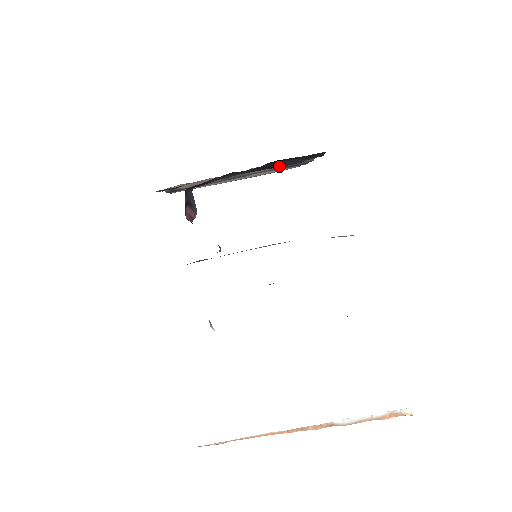
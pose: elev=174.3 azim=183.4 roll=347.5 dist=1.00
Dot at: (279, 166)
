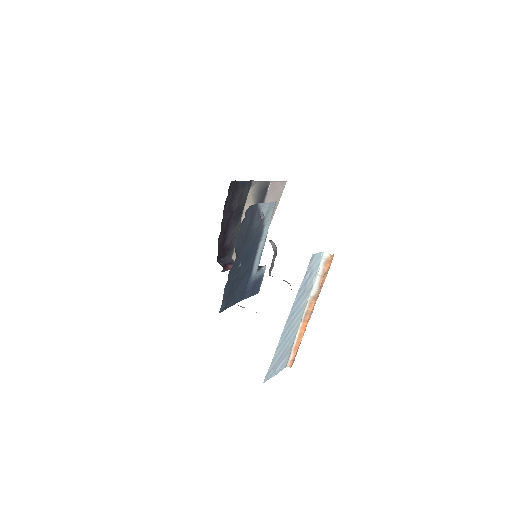
Dot at: (236, 207)
